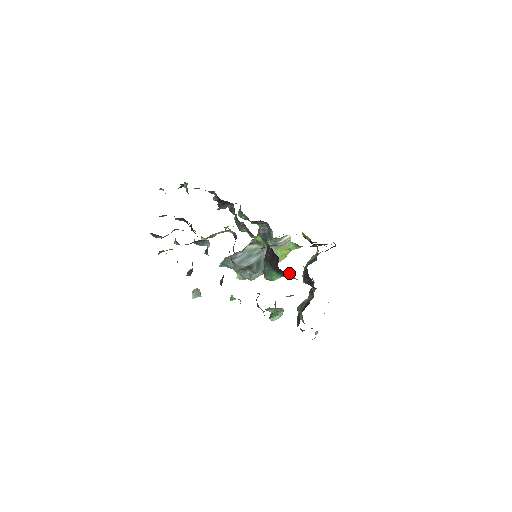
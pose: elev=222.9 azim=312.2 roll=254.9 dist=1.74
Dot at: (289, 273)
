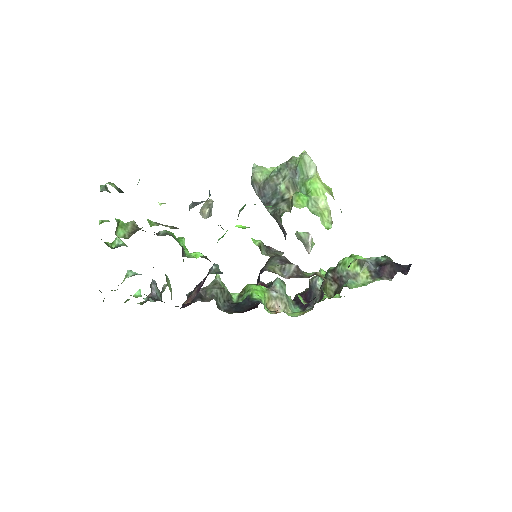
Dot at: occluded
